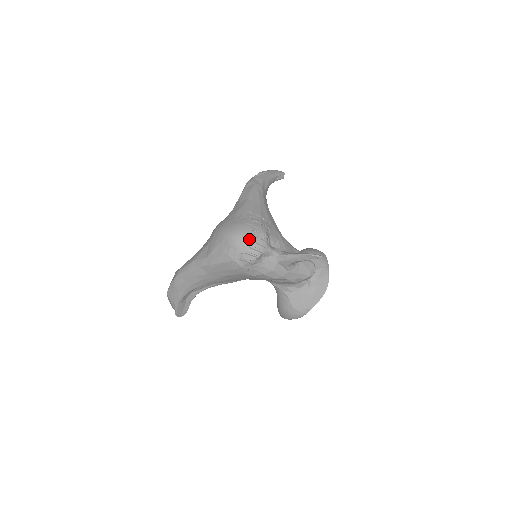
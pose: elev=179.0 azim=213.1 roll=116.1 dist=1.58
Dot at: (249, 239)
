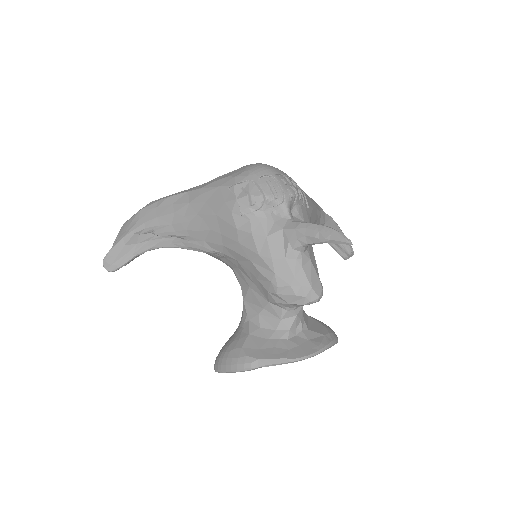
Dot at: (274, 174)
